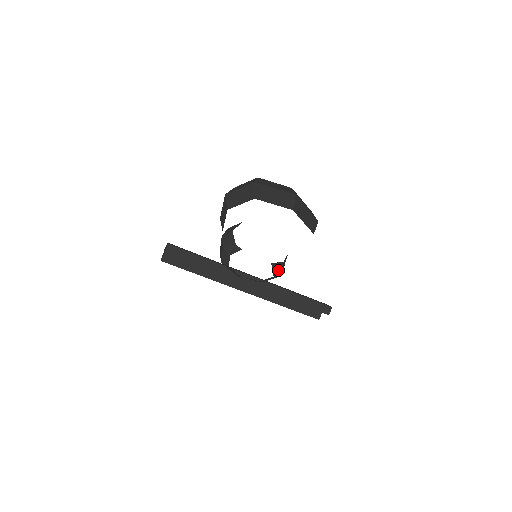
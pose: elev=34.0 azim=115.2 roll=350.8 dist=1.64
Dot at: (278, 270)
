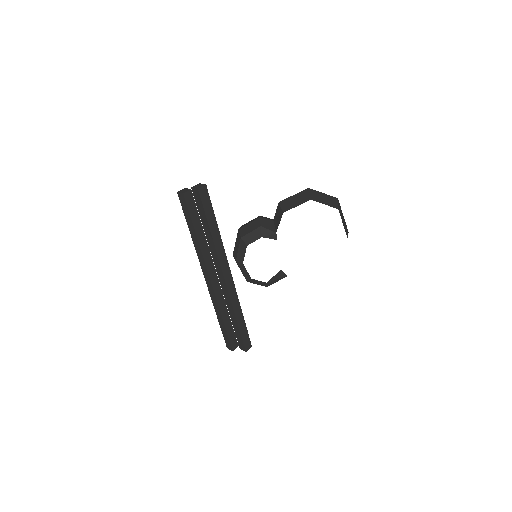
Dot at: (275, 280)
